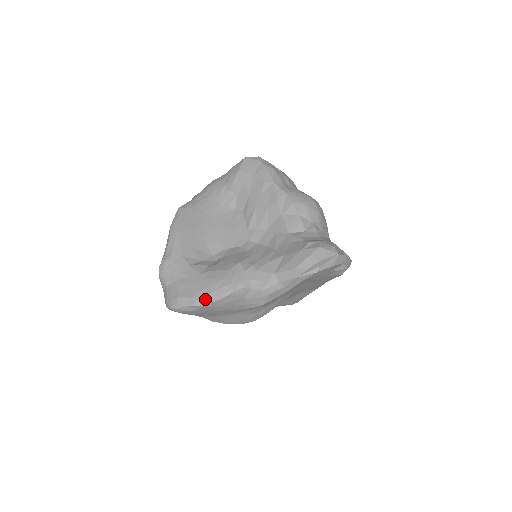
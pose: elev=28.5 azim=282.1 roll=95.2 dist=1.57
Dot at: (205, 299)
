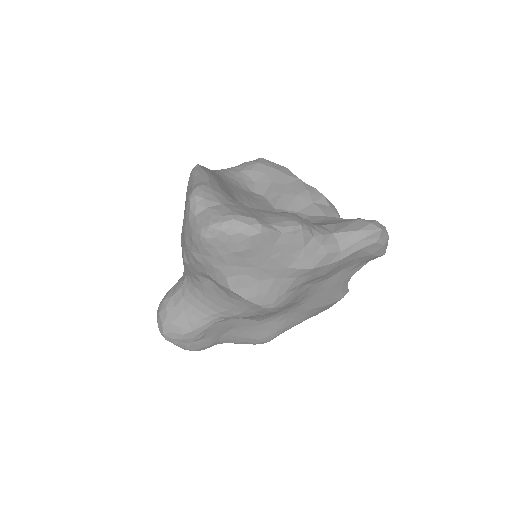
Dot at: (270, 225)
